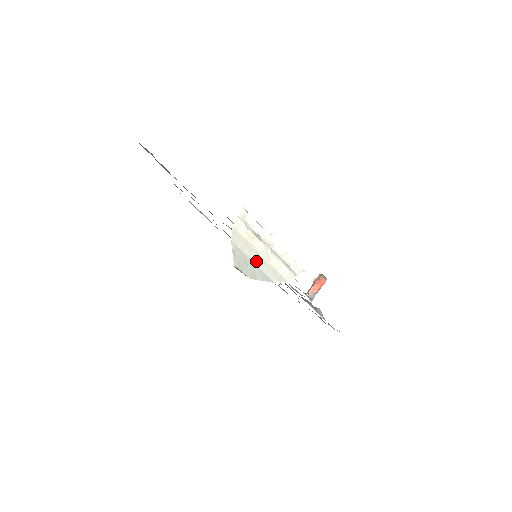
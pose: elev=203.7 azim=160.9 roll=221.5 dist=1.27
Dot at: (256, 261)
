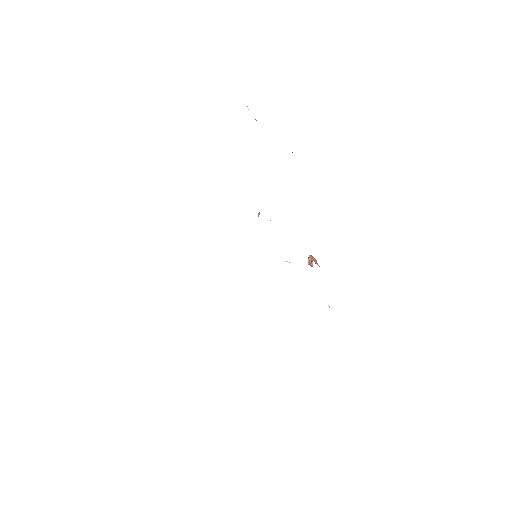
Dot at: occluded
